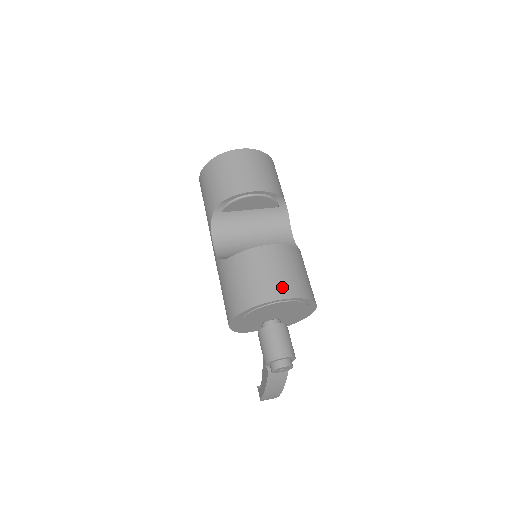
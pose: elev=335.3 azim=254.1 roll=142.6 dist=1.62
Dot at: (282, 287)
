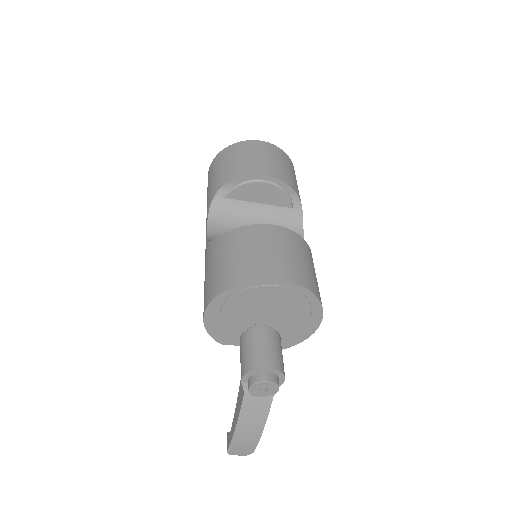
Dot at: (281, 268)
